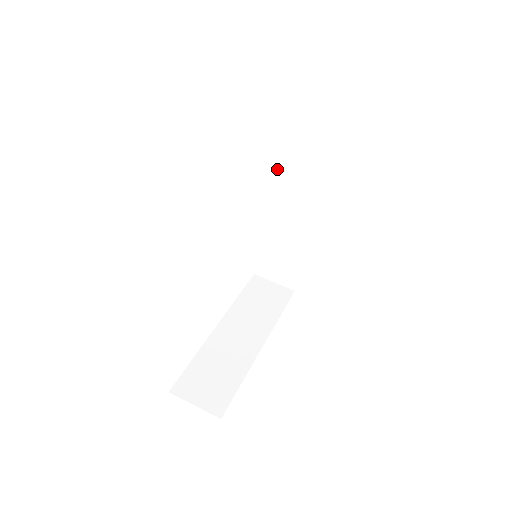
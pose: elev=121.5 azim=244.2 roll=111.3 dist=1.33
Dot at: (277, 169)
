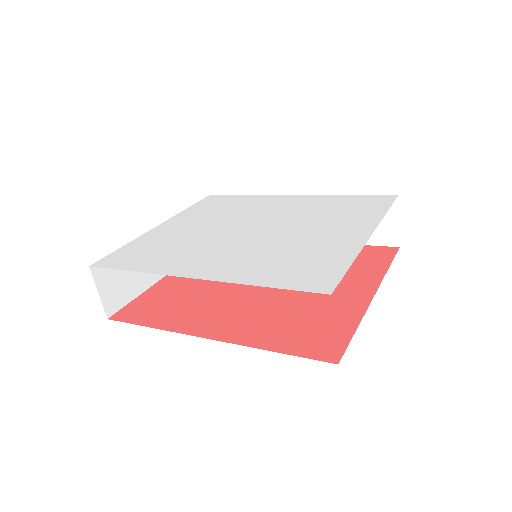
Dot at: occluded
